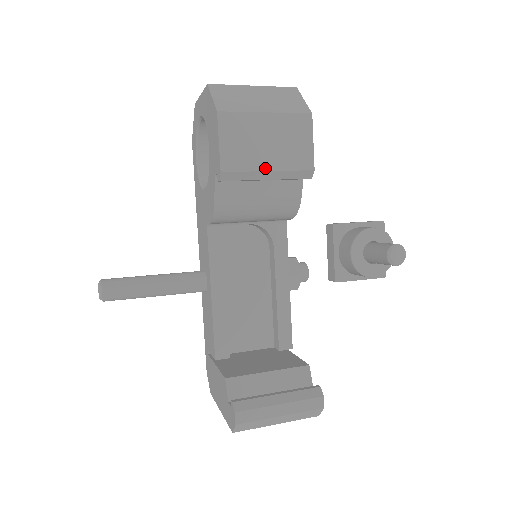
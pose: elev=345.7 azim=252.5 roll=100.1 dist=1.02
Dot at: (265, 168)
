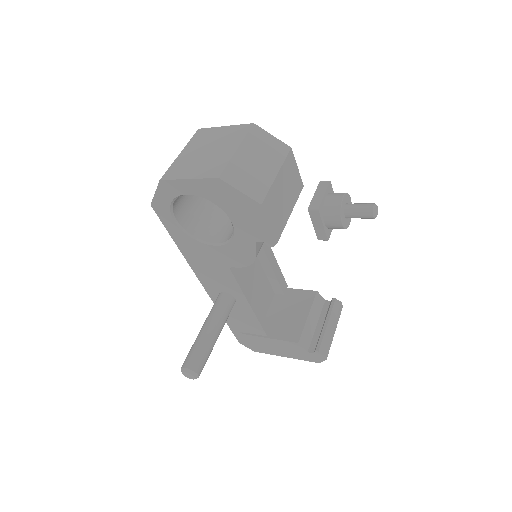
Dot at: (289, 213)
